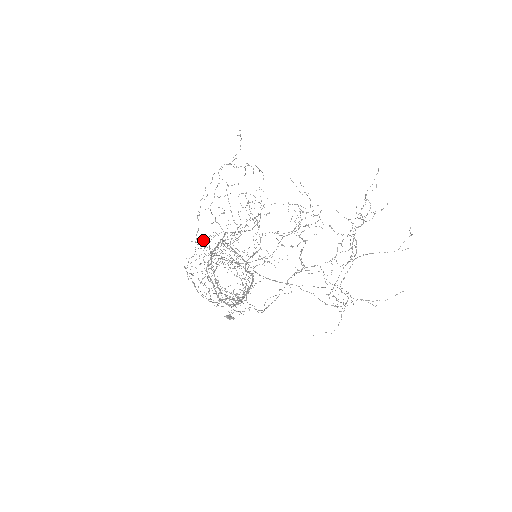
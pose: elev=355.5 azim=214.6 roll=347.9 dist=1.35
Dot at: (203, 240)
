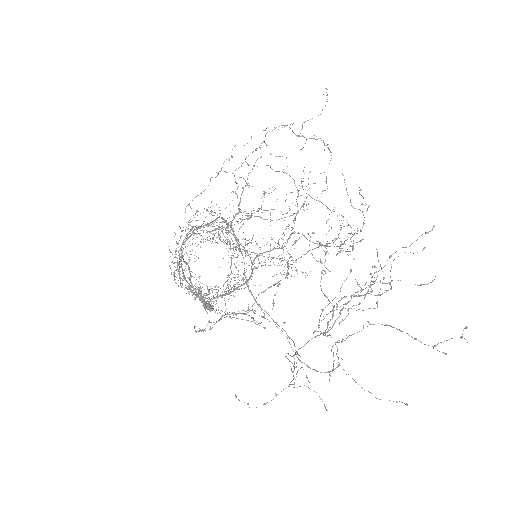
Dot at: occluded
